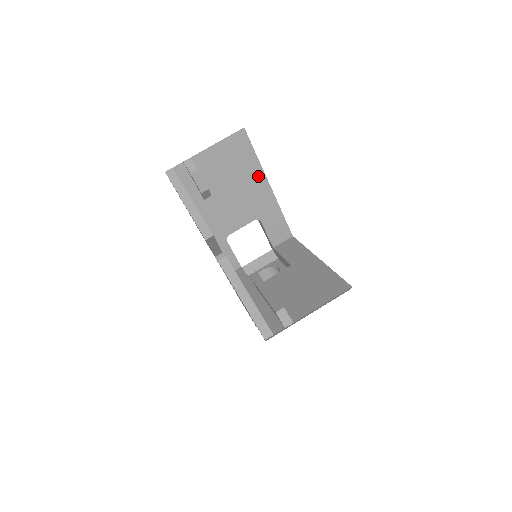
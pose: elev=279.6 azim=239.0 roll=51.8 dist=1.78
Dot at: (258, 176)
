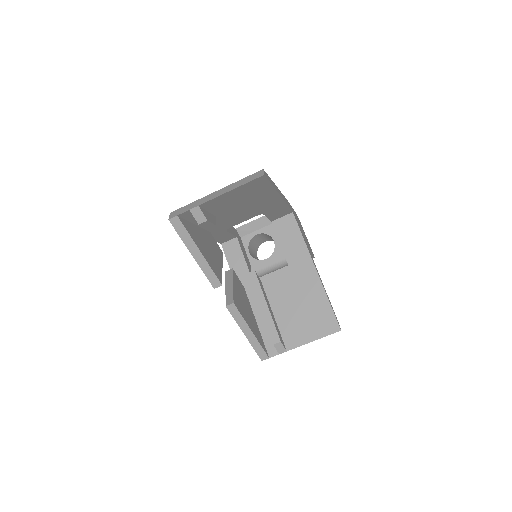
Dot at: (270, 195)
